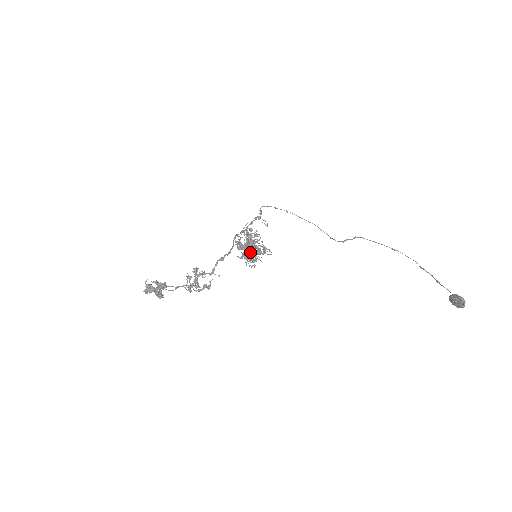
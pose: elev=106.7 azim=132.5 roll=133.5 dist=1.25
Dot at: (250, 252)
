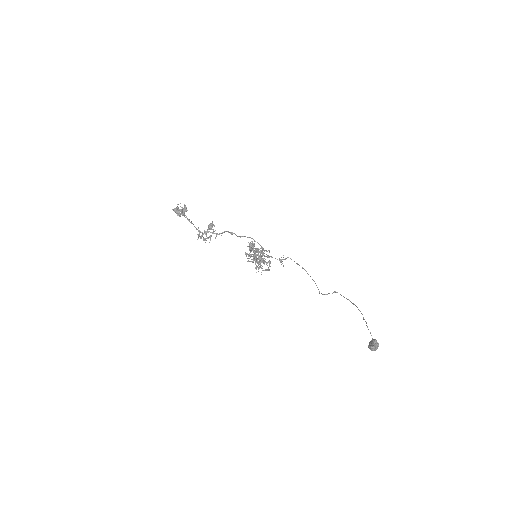
Dot at: occluded
